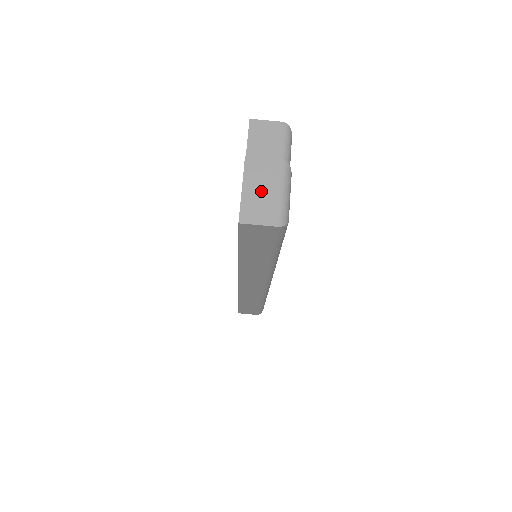
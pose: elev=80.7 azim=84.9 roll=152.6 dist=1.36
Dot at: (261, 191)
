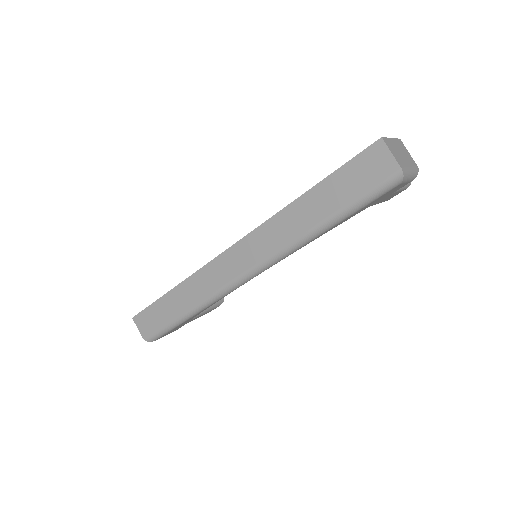
Dot at: (401, 153)
